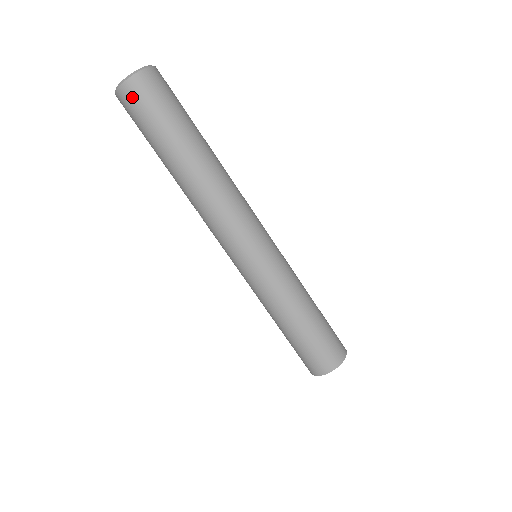
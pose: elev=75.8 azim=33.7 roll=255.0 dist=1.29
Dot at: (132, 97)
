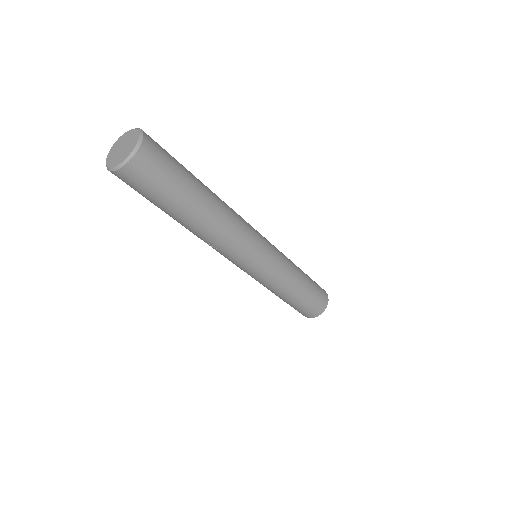
Dot at: (143, 169)
